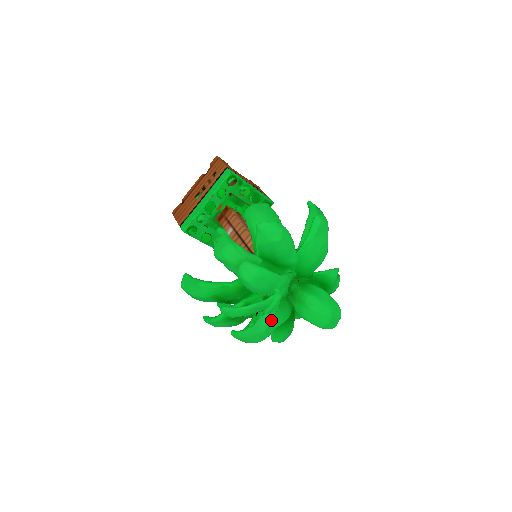
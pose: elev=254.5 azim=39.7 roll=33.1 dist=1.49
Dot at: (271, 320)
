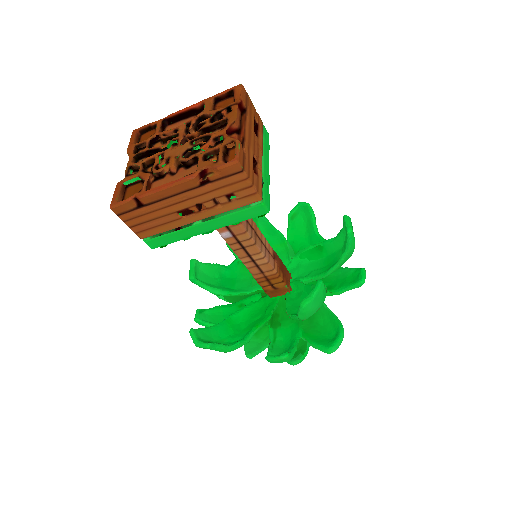
Dot at: occluded
